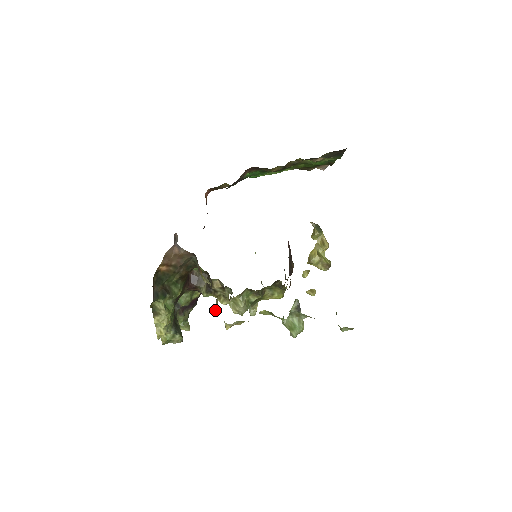
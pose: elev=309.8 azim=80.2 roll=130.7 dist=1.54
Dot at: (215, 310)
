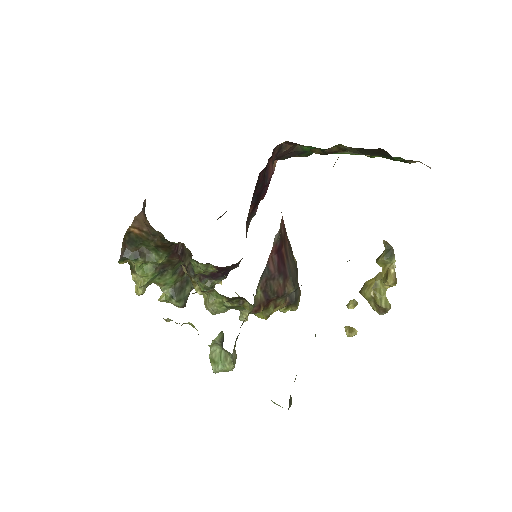
Dot at: occluded
